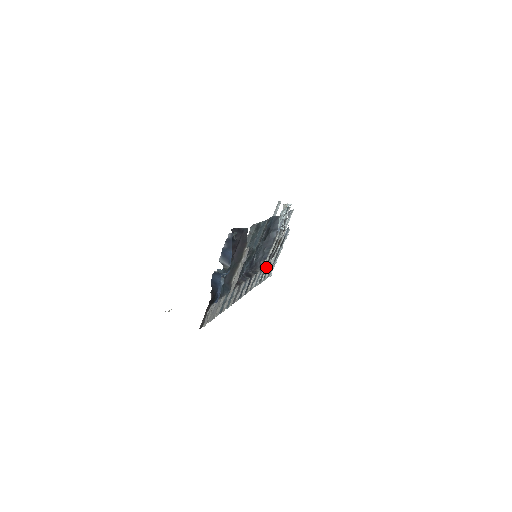
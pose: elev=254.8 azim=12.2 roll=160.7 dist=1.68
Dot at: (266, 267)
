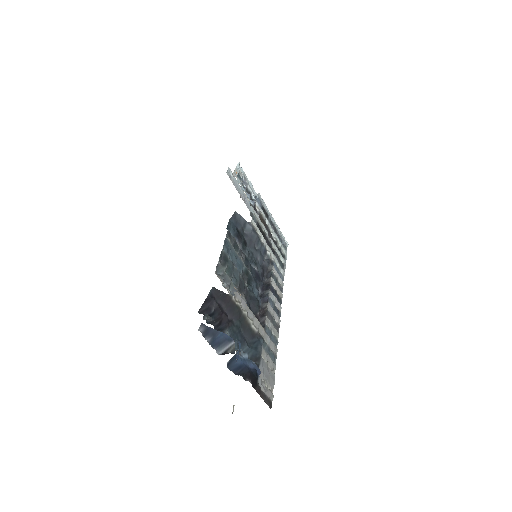
Dot at: (275, 252)
